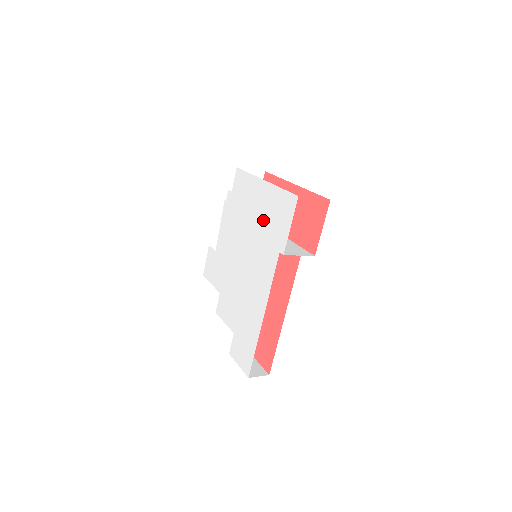
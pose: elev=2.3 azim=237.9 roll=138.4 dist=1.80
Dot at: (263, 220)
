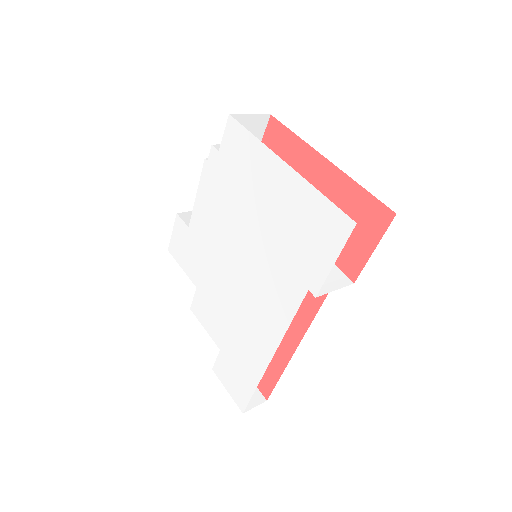
Dot at: (279, 226)
